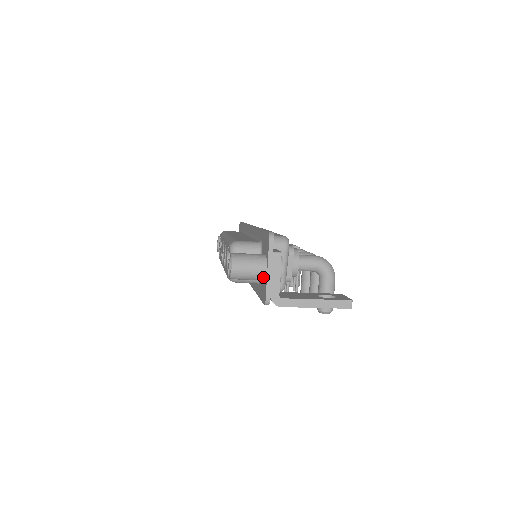
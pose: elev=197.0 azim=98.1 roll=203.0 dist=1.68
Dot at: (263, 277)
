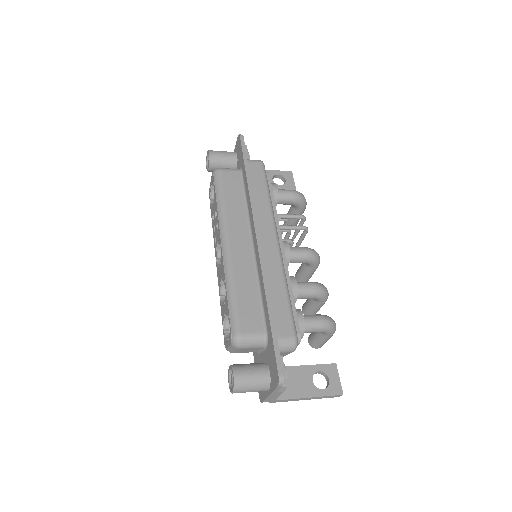
Dot at: occluded
